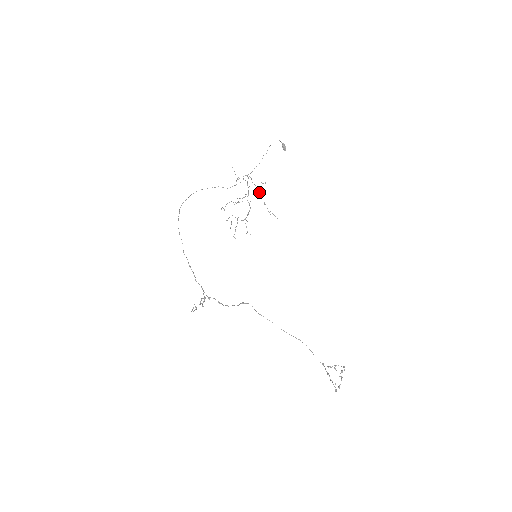
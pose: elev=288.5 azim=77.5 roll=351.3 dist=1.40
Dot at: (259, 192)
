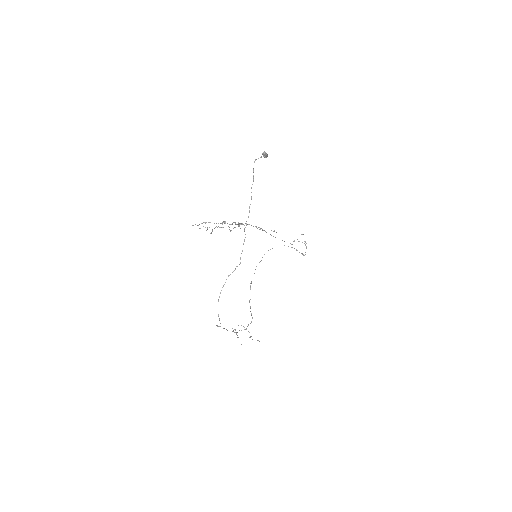
Dot at: (260, 228)
